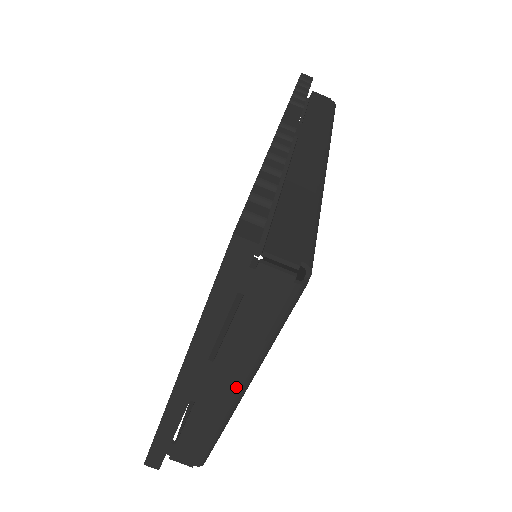
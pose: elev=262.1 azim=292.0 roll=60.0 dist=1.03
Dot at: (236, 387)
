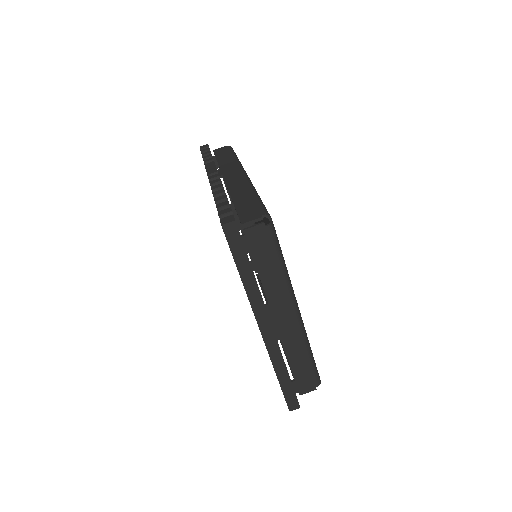
Dot at: (291, 310)
